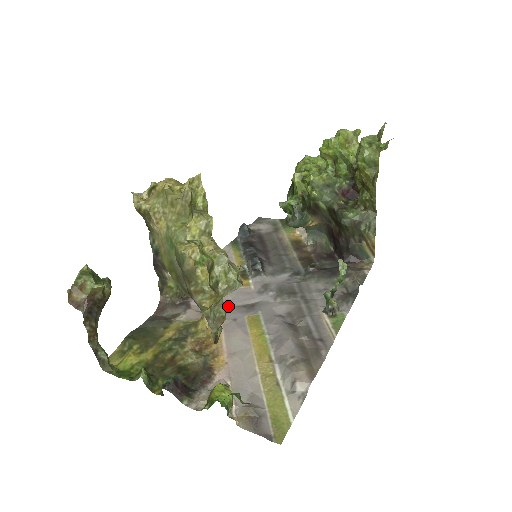
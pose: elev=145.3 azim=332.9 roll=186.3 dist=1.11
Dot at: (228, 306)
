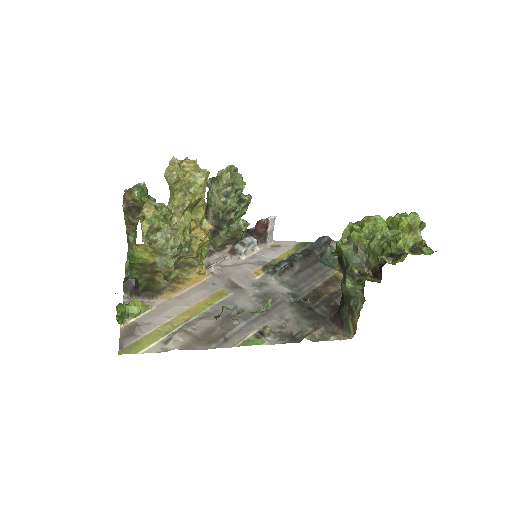
Dot at: (226, 274)
